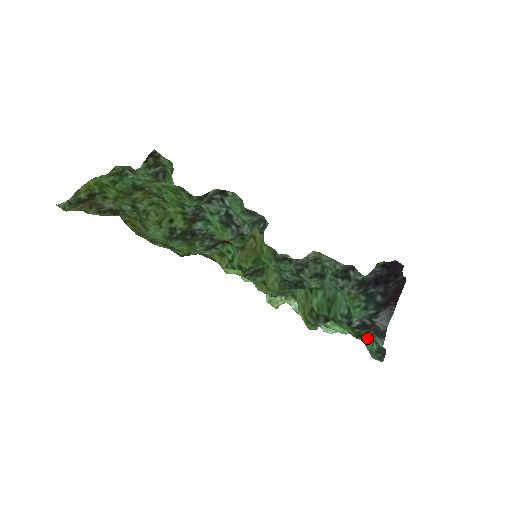
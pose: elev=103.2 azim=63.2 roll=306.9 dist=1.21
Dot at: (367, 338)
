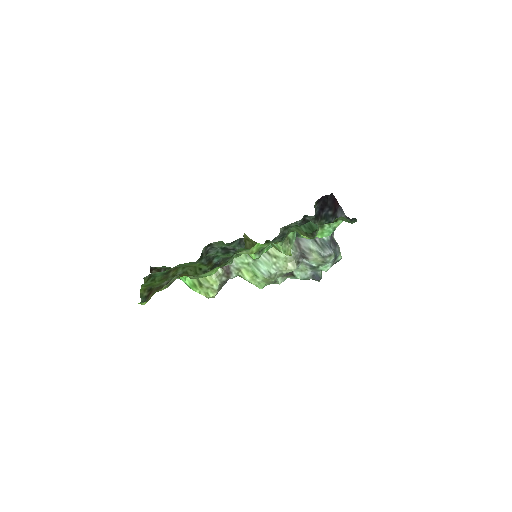
Dot at: (340, 218)
